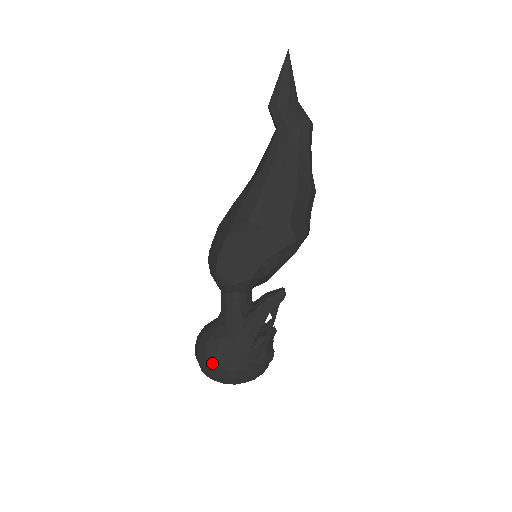
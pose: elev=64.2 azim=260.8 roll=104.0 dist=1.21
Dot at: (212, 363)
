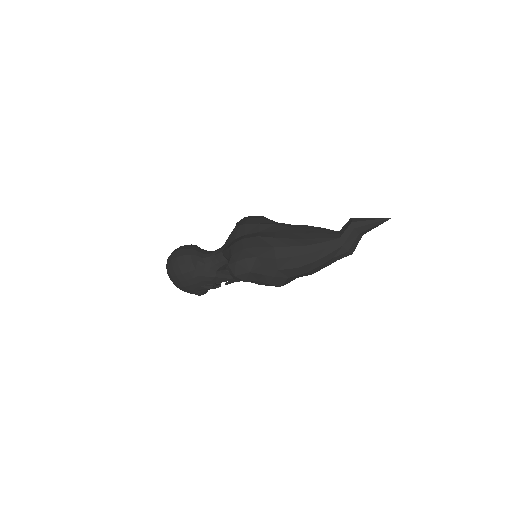
Dot at: (178, 272)
